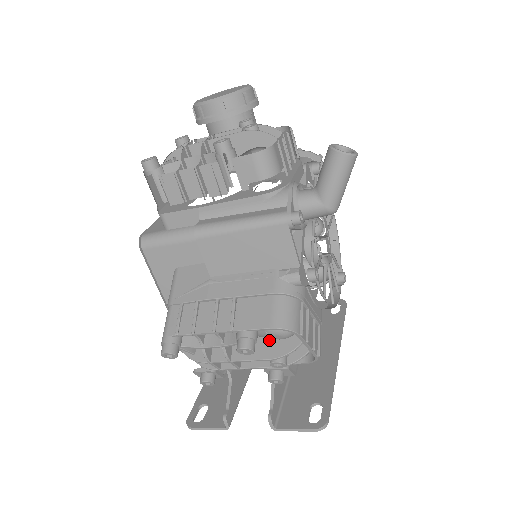
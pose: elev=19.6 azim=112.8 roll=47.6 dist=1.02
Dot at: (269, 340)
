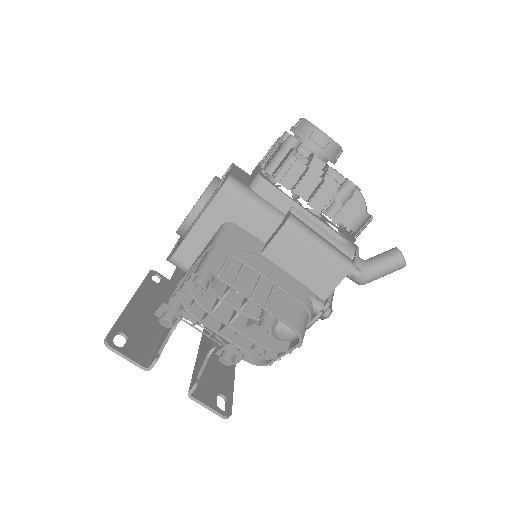
Dot at: occluded
